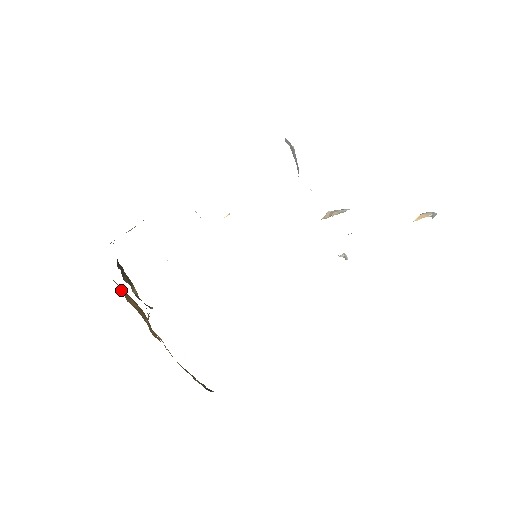
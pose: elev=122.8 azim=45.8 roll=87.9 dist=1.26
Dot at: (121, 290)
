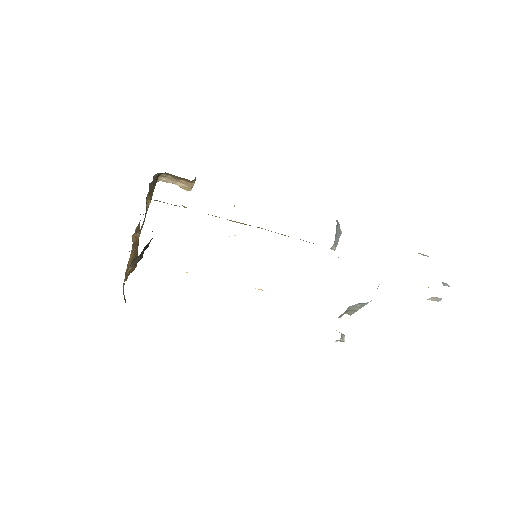
Dot at: (138, 226)
